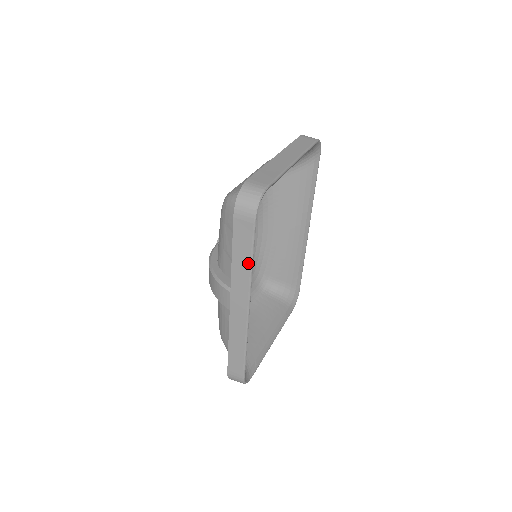
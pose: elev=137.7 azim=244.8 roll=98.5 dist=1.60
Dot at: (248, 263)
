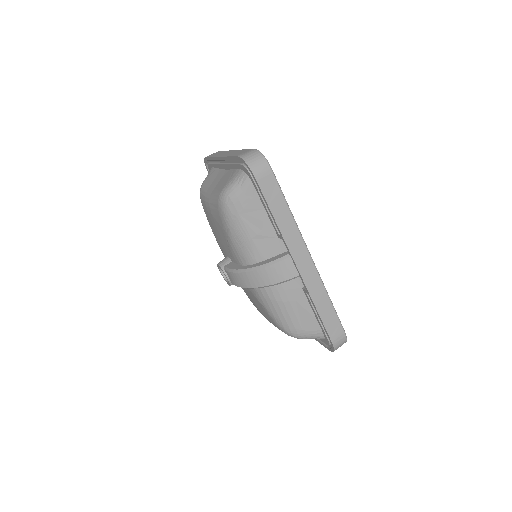
Dot at: (288, 212)
